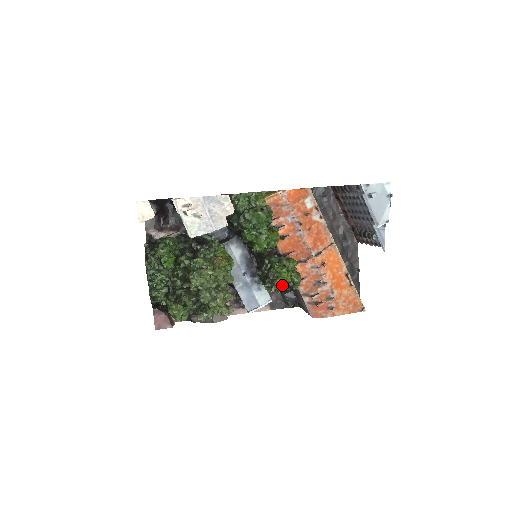
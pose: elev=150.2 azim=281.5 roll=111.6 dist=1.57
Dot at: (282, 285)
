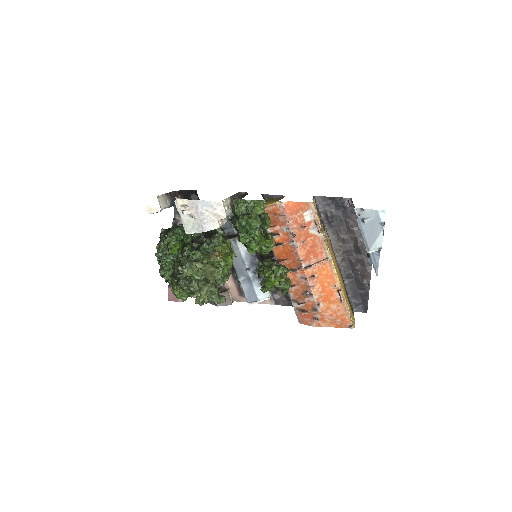
Dot at: occluded
